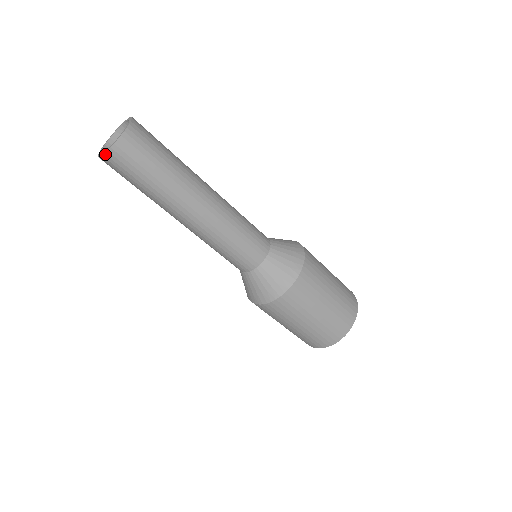
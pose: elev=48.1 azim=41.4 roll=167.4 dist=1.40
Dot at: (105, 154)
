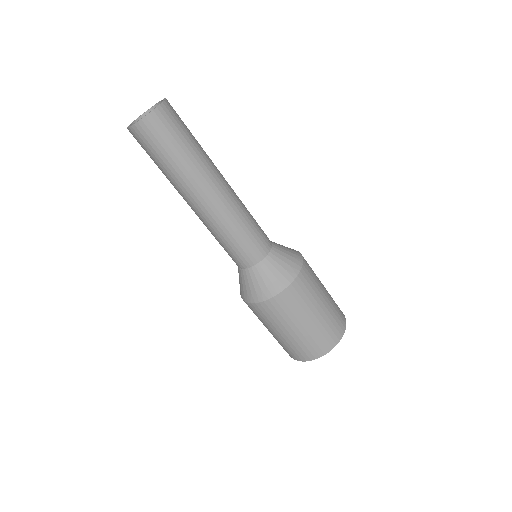
Dot at: (134, 125)
